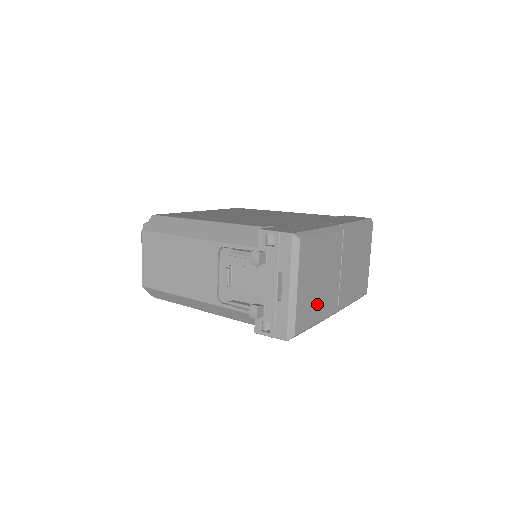
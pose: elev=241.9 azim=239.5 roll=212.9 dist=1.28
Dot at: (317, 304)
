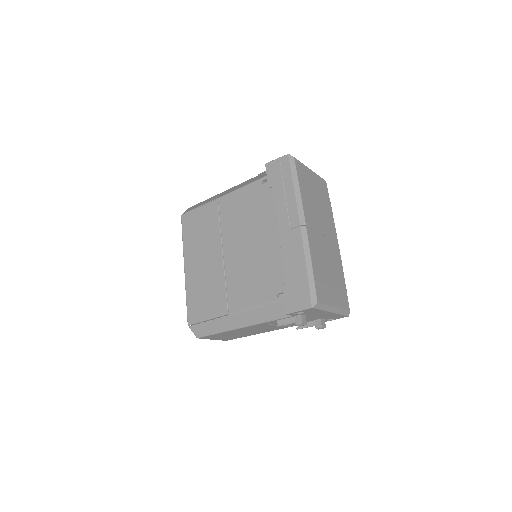
Dot at: (307, 192)
